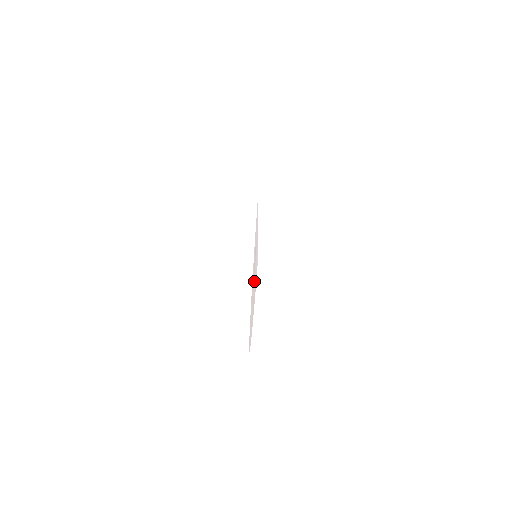
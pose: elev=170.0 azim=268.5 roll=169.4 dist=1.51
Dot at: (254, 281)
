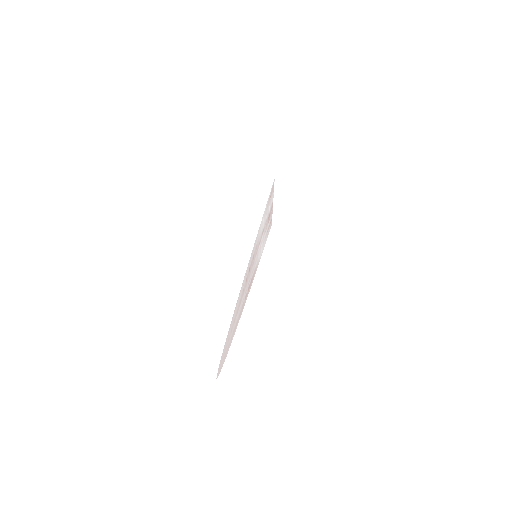
Dot at: (246, 290)
